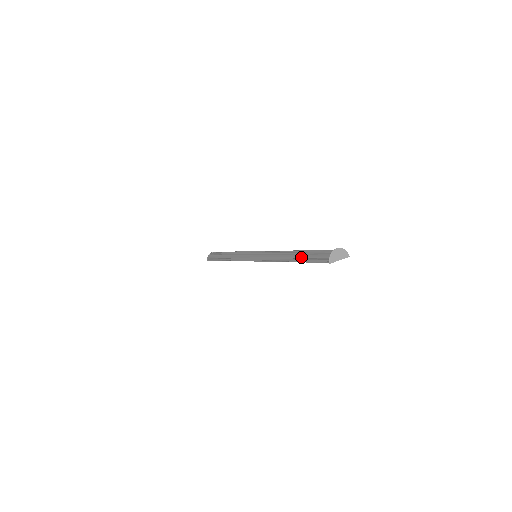
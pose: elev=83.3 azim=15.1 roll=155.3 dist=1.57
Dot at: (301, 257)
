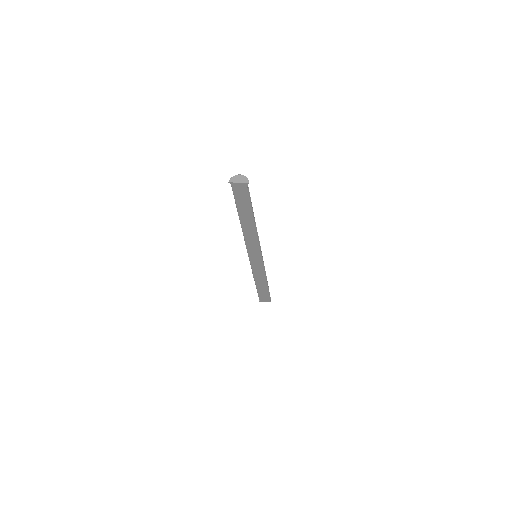
Dot at: occluded
